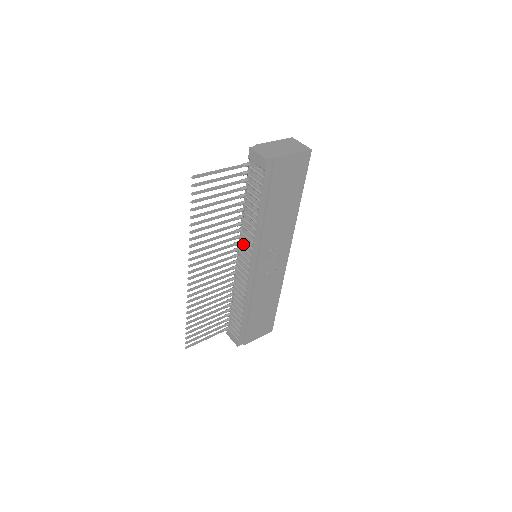
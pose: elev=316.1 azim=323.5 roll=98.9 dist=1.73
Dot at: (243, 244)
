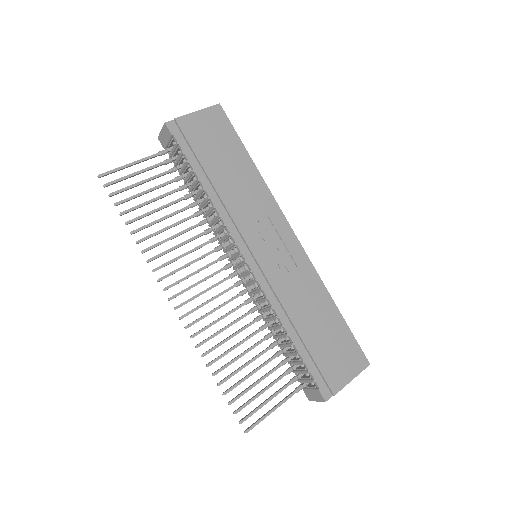
Dot at: (227, 246)
